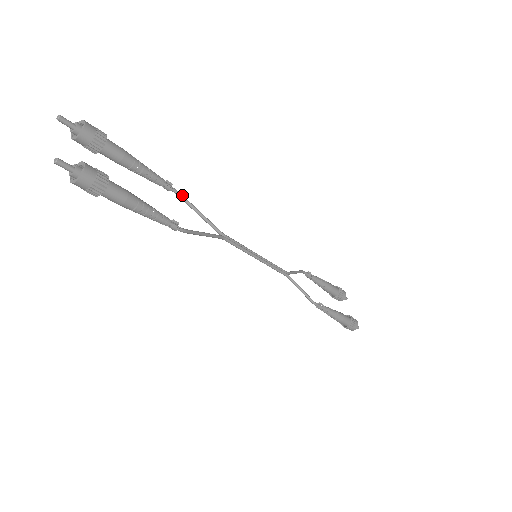
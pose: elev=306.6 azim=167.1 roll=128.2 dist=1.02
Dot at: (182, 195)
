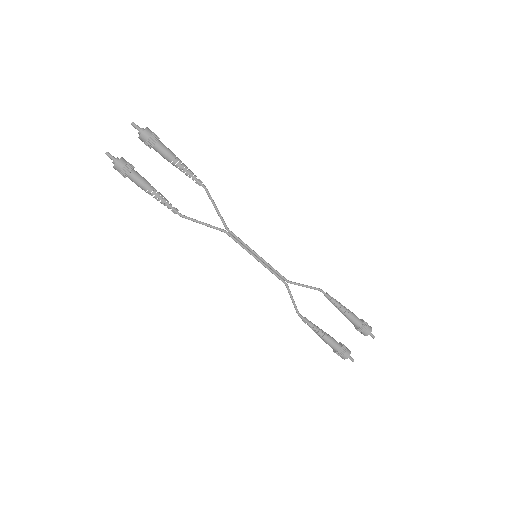
Dot at: (208, 192)
